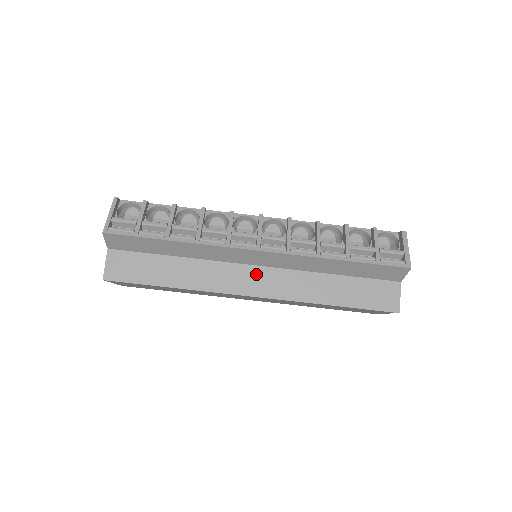
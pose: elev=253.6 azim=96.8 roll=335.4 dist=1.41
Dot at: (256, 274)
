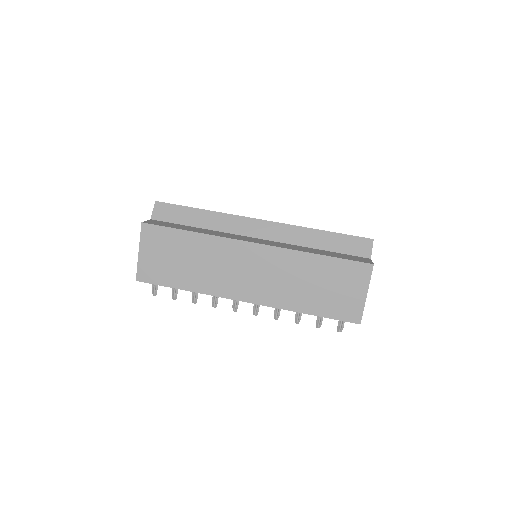
Dot at: (258, 240)
